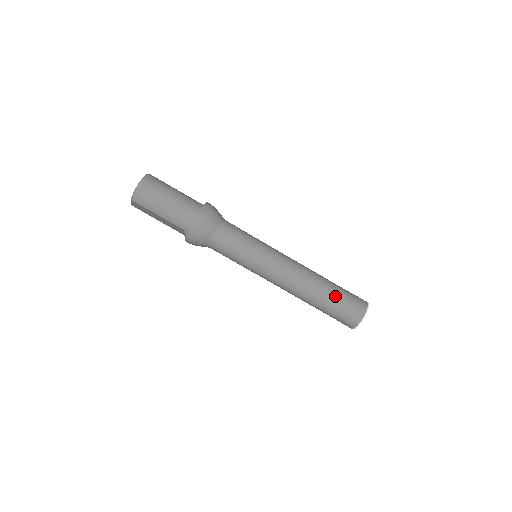
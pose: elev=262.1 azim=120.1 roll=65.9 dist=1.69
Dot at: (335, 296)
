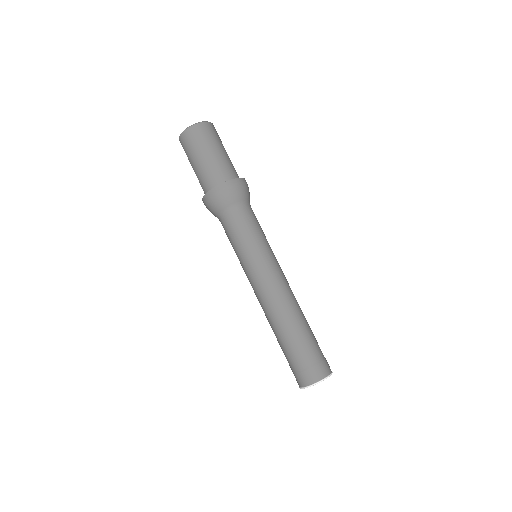
Dot at: (296, 345)
